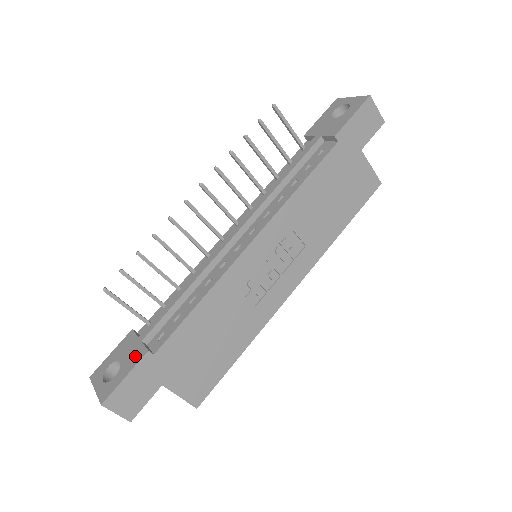
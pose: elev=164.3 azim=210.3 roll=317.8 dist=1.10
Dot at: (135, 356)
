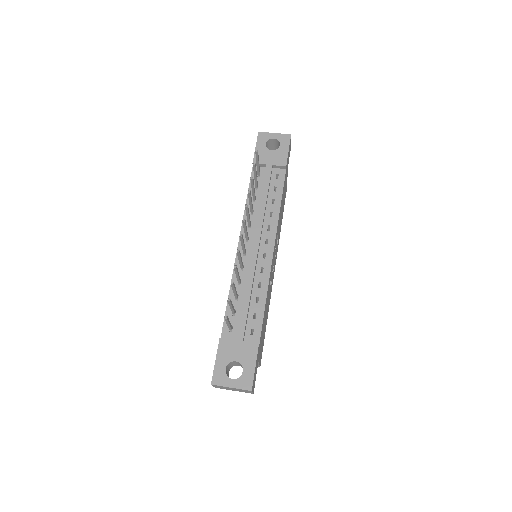
Dot at: (249, 351)
